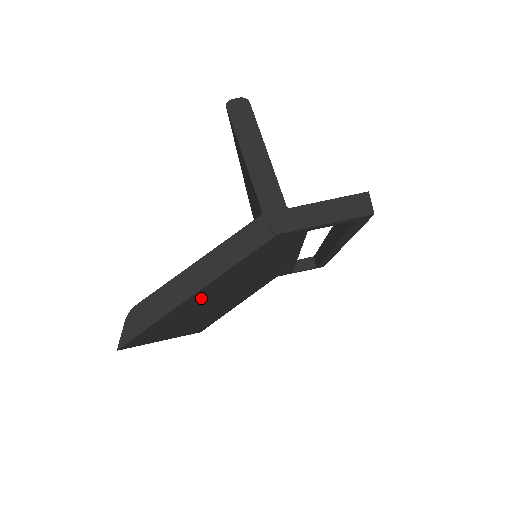
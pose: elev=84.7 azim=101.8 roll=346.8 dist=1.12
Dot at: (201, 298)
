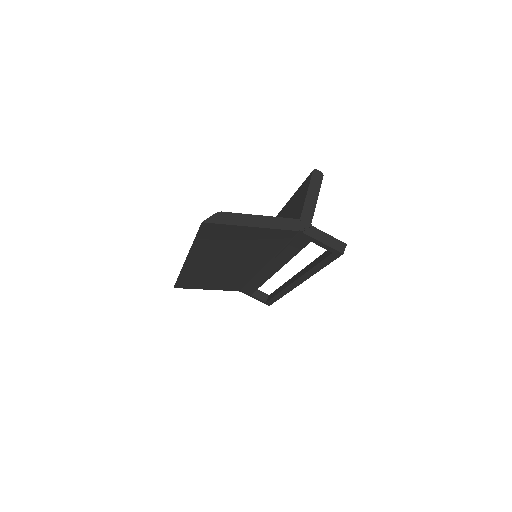
Dot at: (242, 237)
